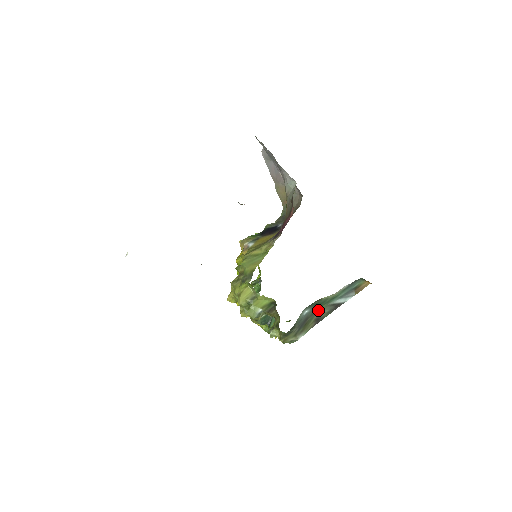
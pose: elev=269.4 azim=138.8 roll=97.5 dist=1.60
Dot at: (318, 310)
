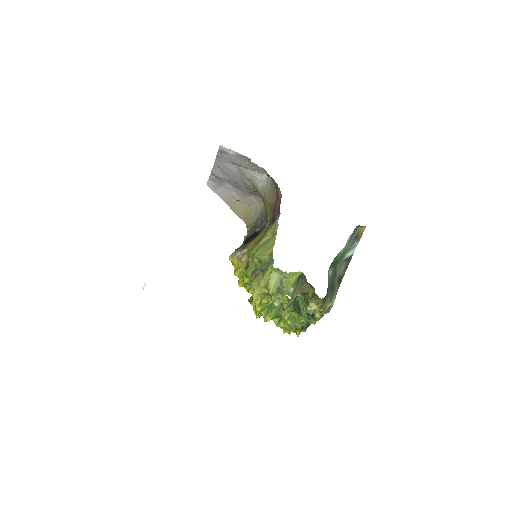
Dot at: (337, 270)
